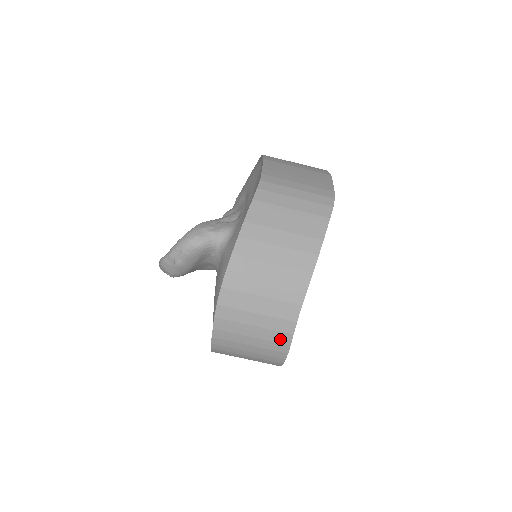
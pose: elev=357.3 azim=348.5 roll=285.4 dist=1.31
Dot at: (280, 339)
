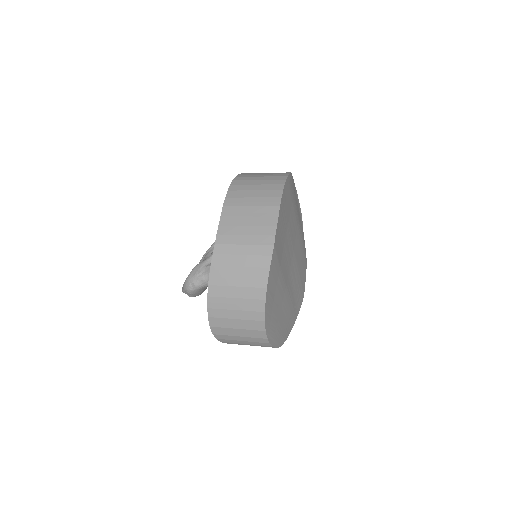
Dot at: (264, 345)
